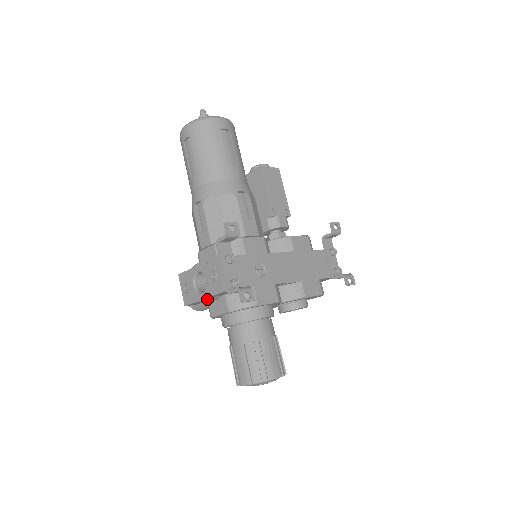
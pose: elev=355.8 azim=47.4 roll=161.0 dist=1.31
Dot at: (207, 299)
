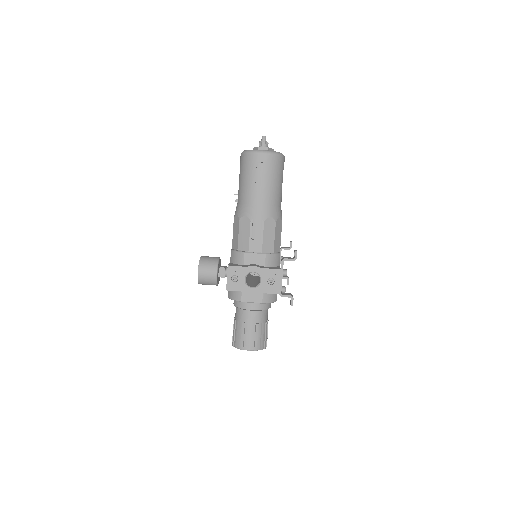
Dot at: (256, 293)
